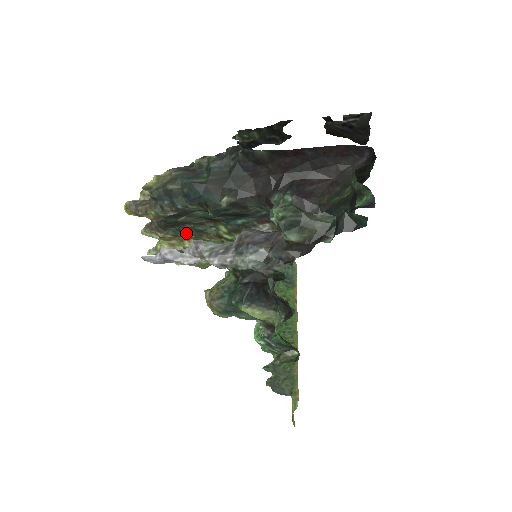
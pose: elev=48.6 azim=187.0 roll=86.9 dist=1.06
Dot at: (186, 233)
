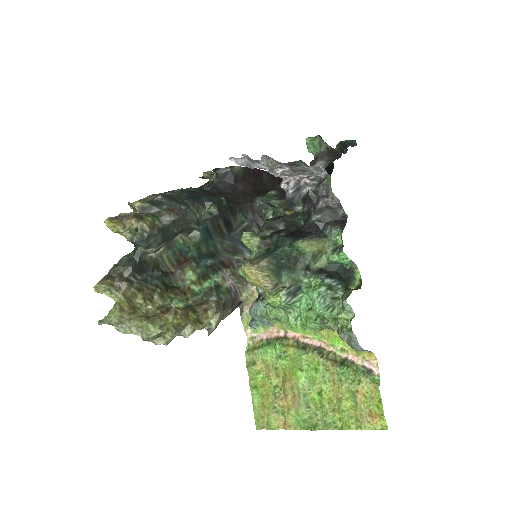
Dot at: (152, 285)
